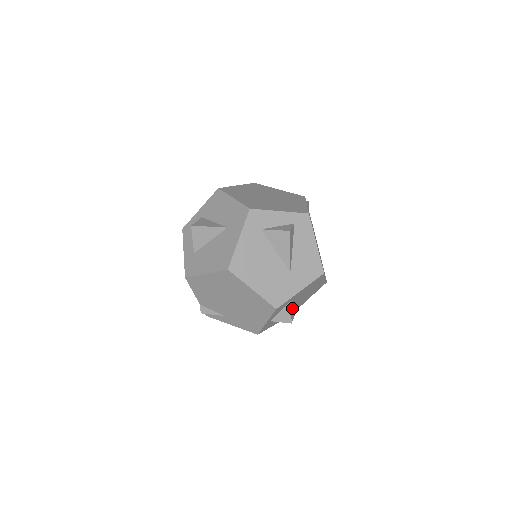
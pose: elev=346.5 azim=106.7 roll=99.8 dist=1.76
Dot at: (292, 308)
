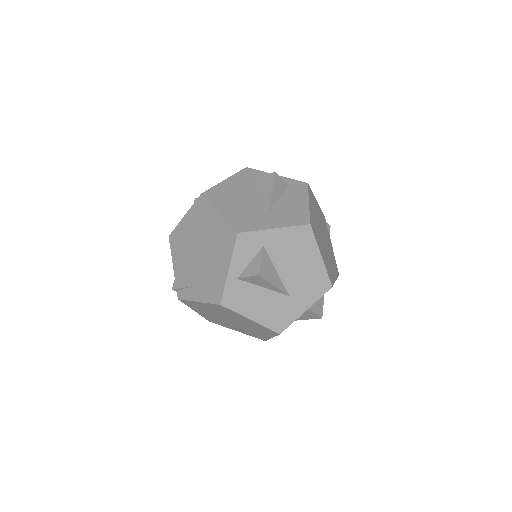
Dot at: (265, 261)
